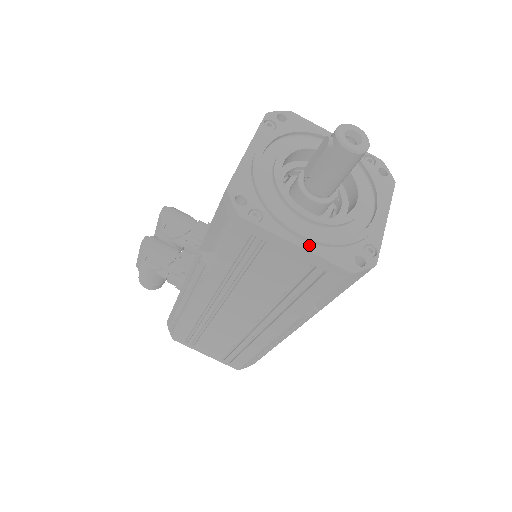
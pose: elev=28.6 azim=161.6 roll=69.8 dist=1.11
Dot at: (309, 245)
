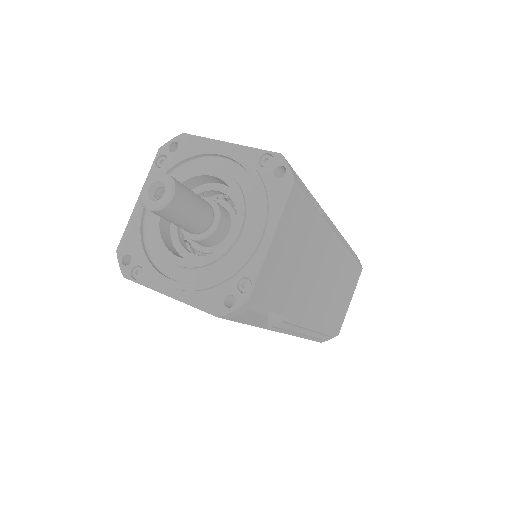
Dot at: (180, 293)
